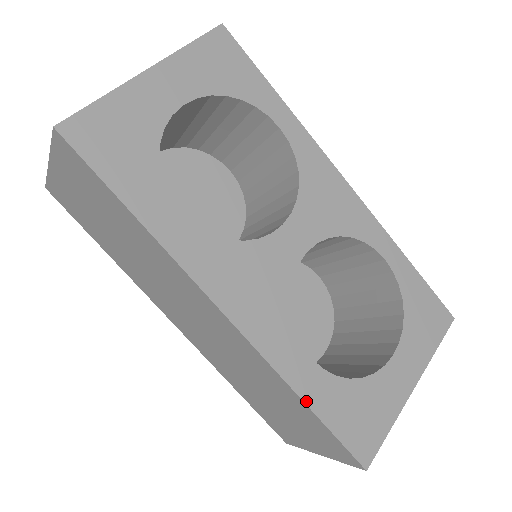
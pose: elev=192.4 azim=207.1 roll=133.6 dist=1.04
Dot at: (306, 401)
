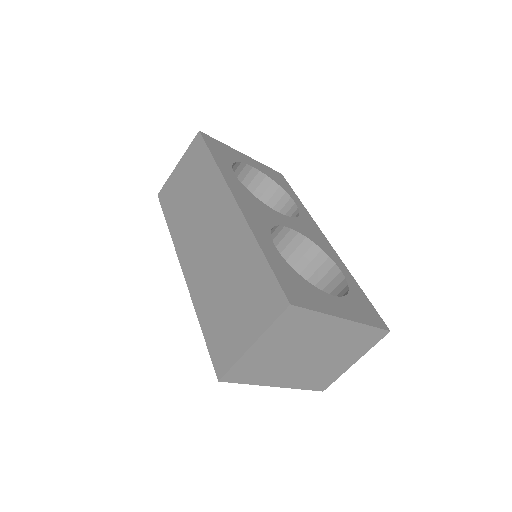
Dot at: (263, 250)
